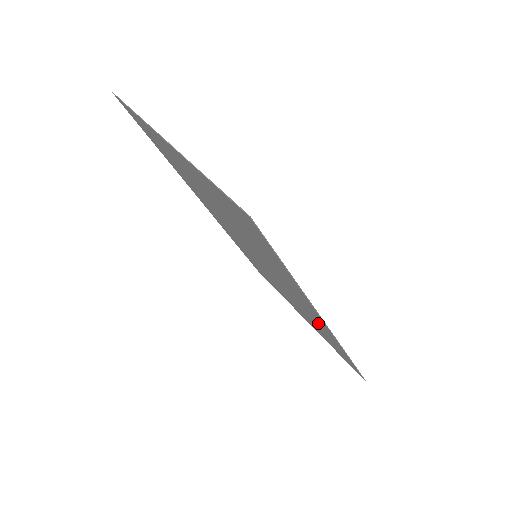
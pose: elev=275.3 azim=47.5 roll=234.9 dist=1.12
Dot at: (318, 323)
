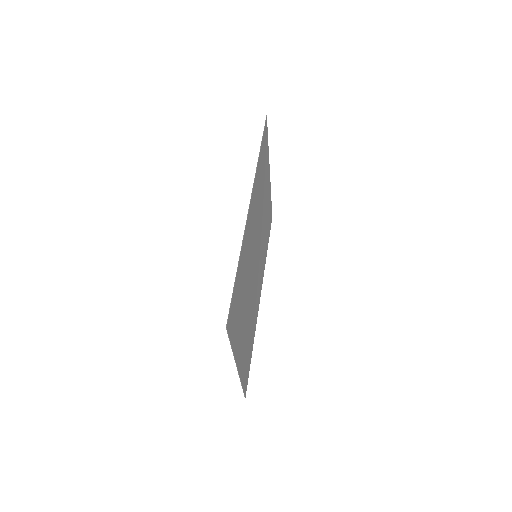
Dot at: (247, 248)
